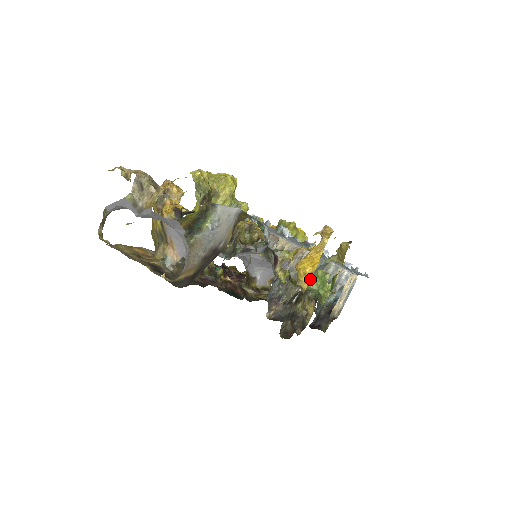
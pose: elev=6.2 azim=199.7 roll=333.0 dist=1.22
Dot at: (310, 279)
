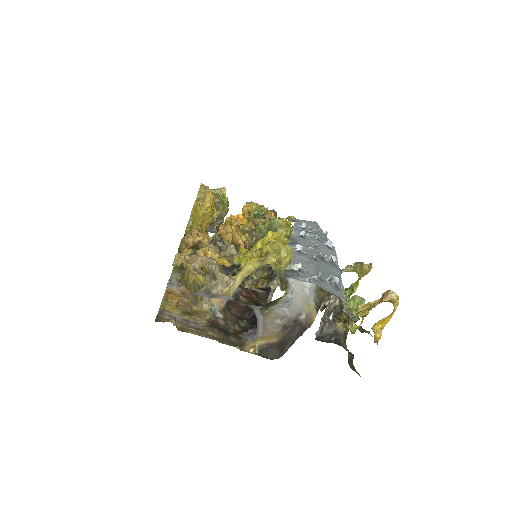
Dot at: (381, 333)
